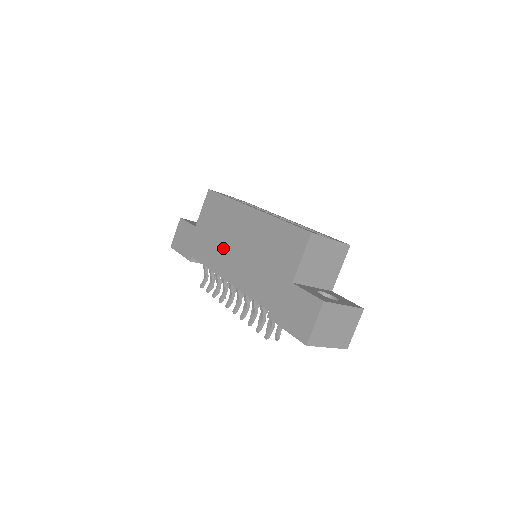
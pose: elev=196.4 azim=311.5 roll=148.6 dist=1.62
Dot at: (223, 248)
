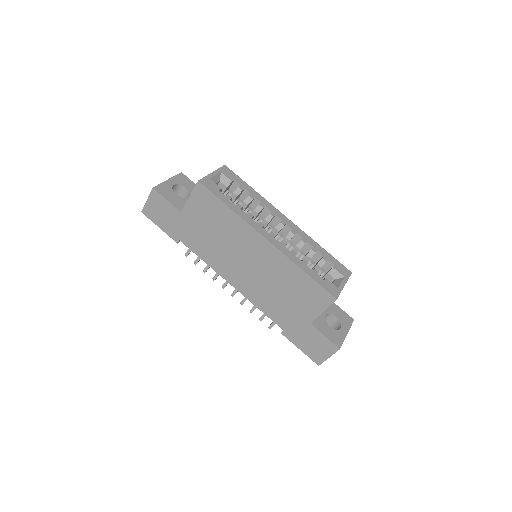
Dot at: (226, 256)
